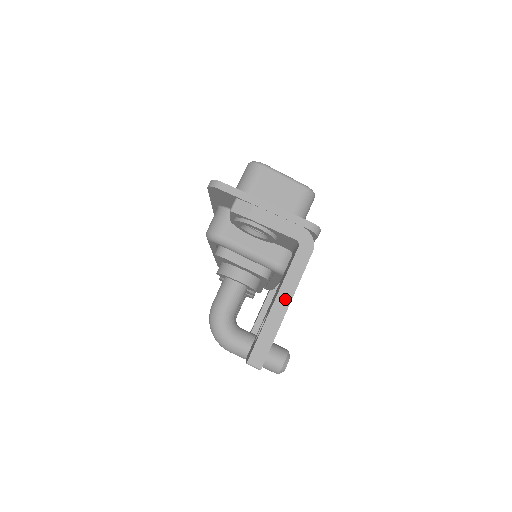
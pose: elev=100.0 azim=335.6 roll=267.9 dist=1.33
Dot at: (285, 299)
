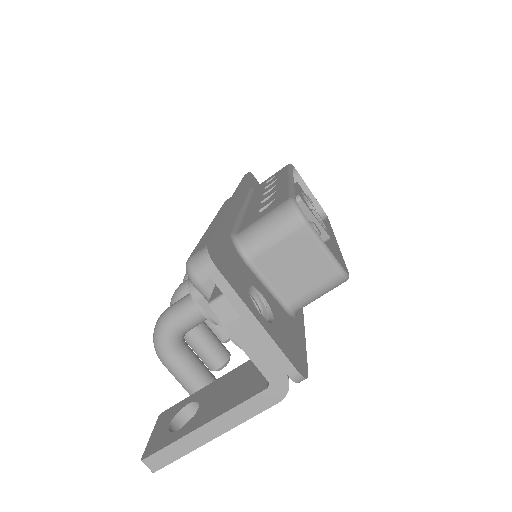
Dot at: (217, 429)
